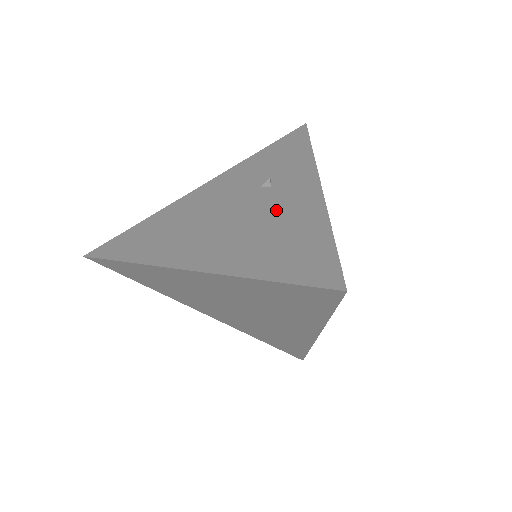
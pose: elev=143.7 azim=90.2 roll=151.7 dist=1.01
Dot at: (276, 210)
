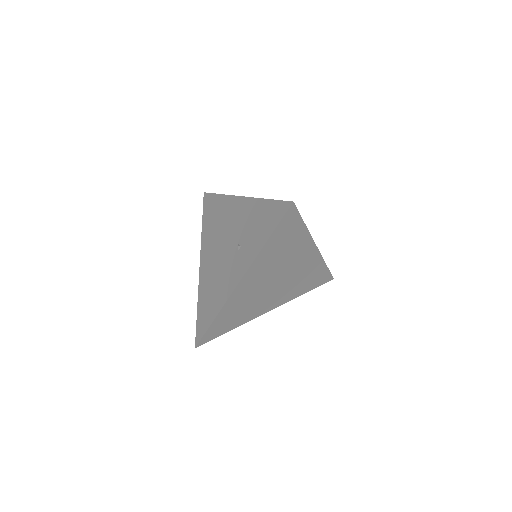
Dot at: (224, 274)
